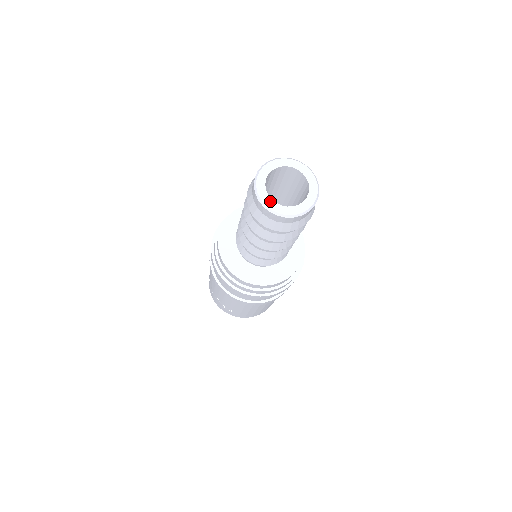
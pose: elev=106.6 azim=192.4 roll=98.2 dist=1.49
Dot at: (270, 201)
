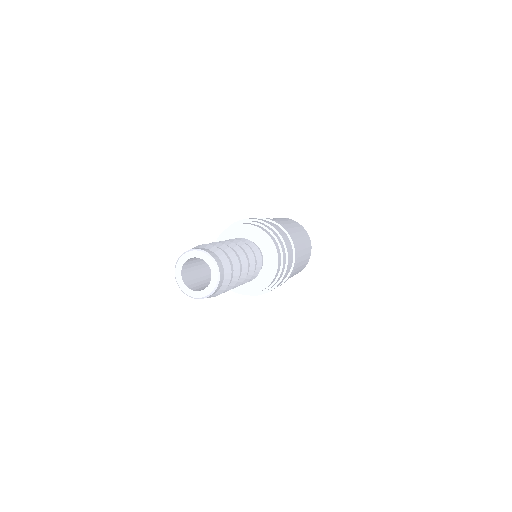
Dot at: (198, 293)
